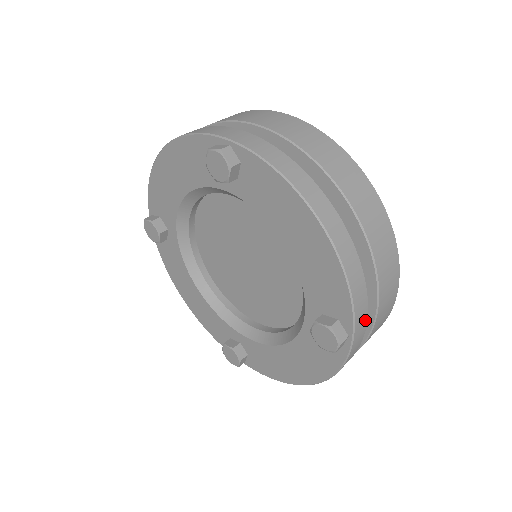
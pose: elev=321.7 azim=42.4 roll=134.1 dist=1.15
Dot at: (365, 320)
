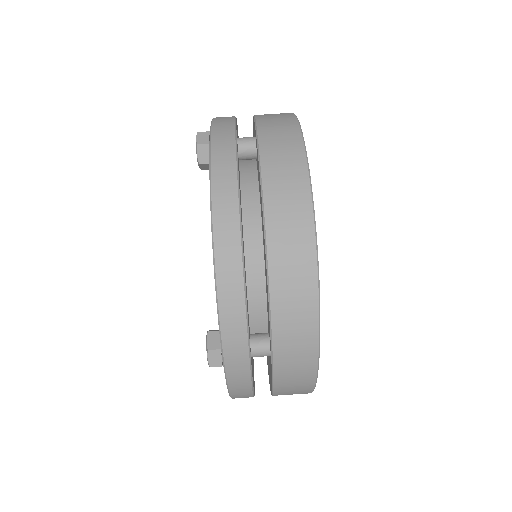
Dot at: occluded
